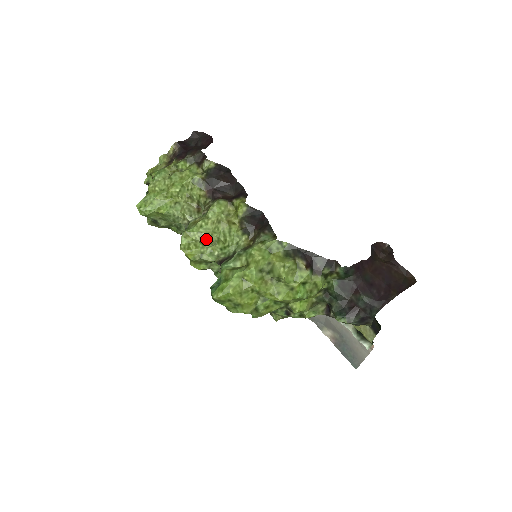
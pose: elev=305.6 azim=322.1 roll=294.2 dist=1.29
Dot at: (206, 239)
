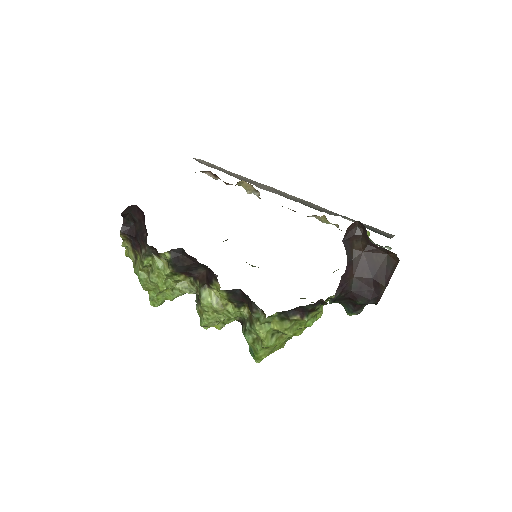
Dot at: (218, 322)
